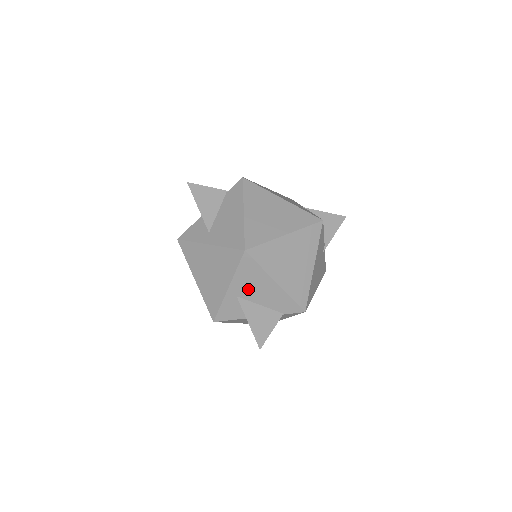
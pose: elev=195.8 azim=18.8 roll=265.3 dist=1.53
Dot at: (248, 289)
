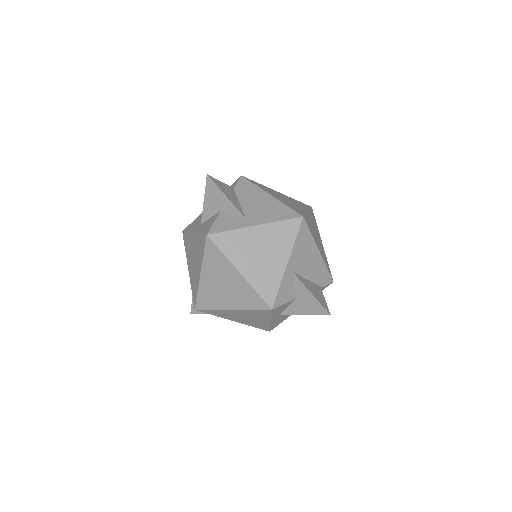
Dot at: (301, 261)
